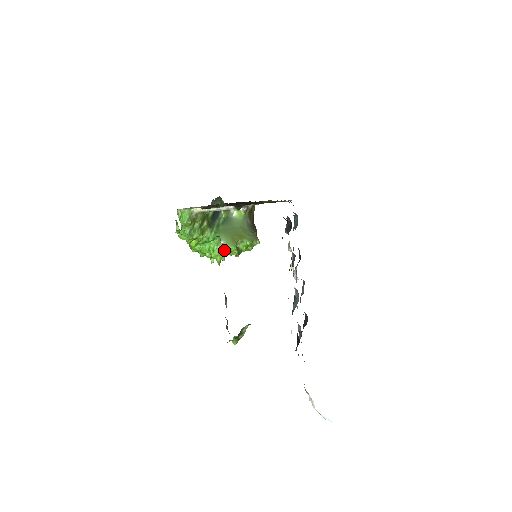
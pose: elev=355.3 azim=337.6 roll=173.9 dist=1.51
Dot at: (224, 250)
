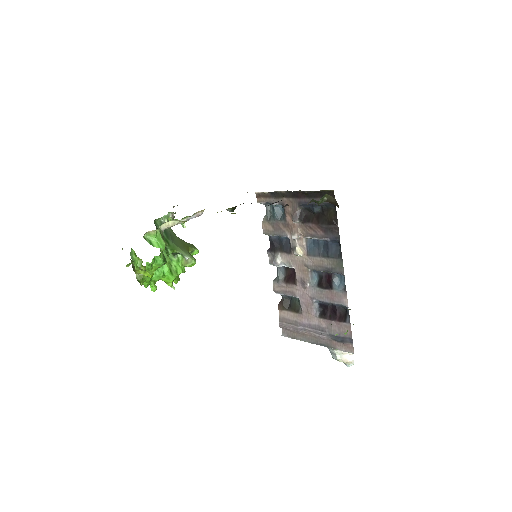
Dot at: (182, 267)
